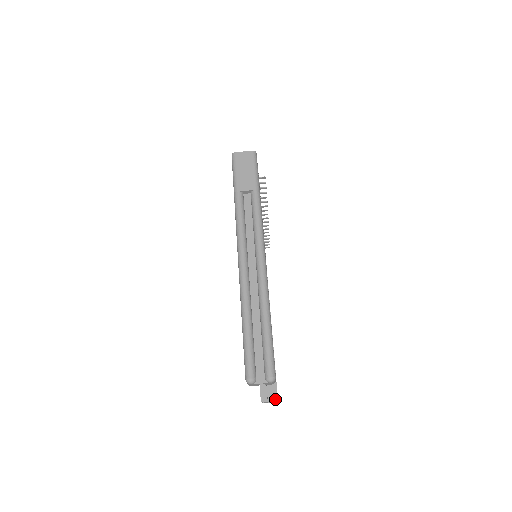
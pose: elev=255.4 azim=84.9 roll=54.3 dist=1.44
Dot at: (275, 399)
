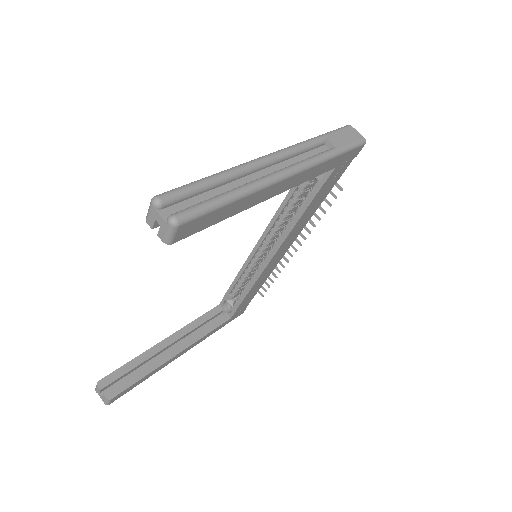
Dot at: (109, 396)
